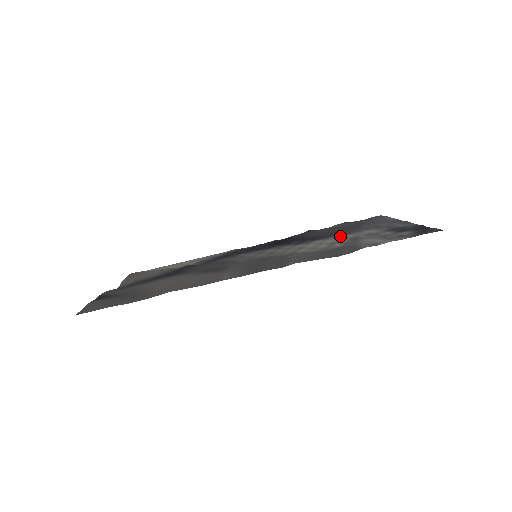
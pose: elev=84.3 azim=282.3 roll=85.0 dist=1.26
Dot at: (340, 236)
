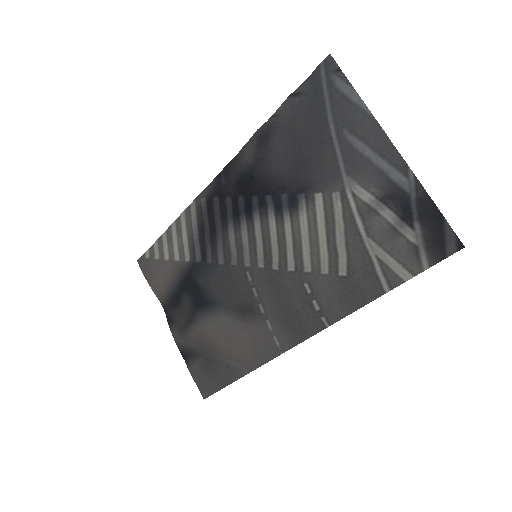
Dot at: (324, 199)
